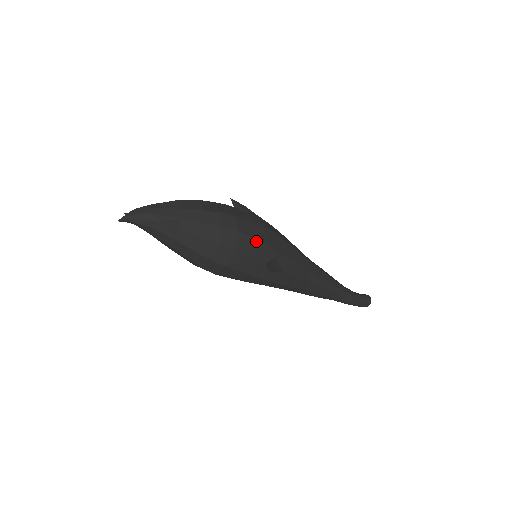
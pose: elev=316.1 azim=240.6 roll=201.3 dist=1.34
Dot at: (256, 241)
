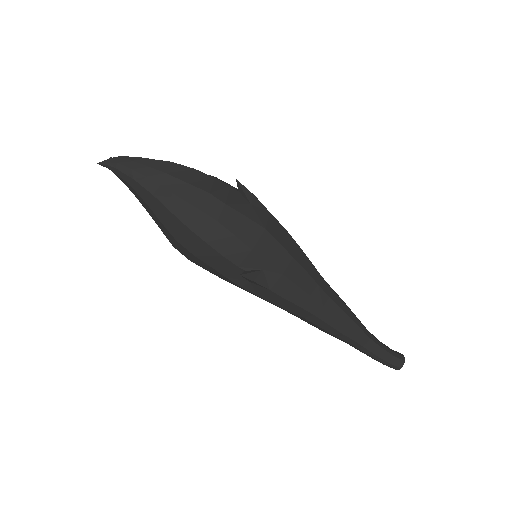
Dot at: (239, 241)
